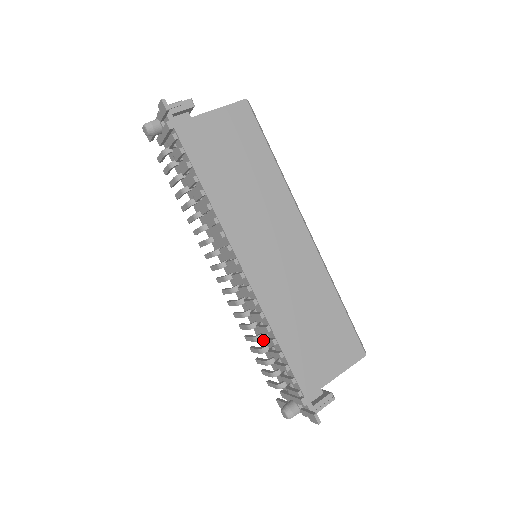
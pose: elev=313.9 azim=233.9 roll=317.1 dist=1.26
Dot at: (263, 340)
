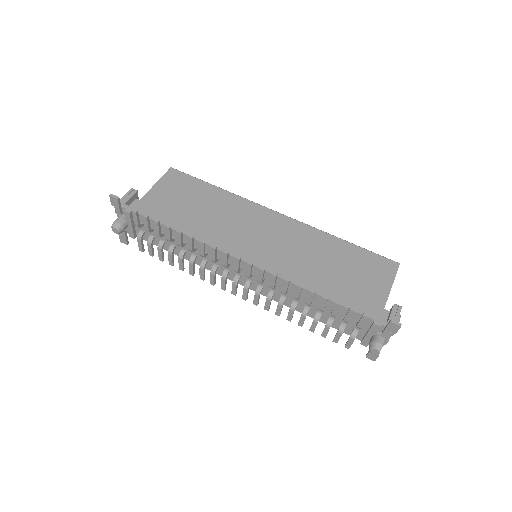
Dot at: (307, 303)
